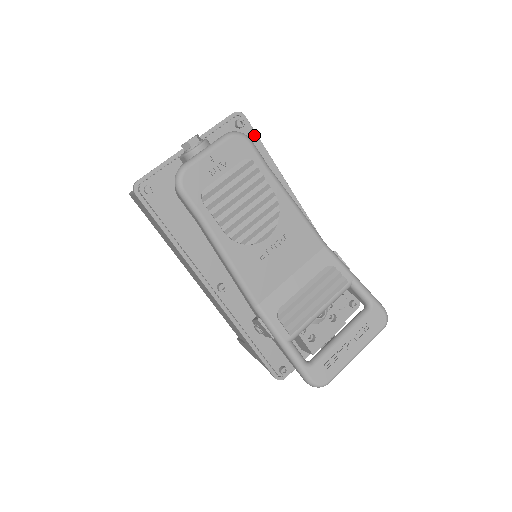
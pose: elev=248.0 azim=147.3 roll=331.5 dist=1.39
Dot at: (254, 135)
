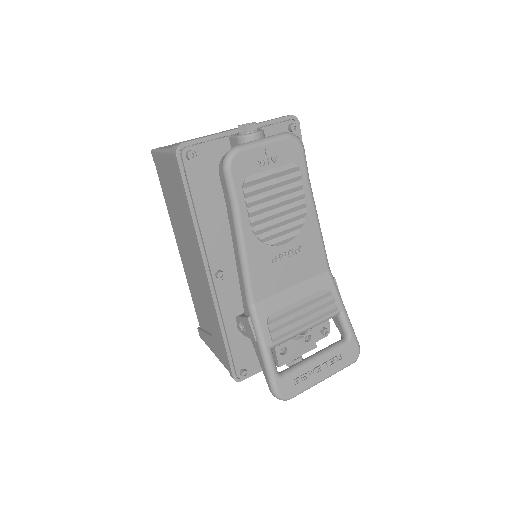
Dot at: occluded
